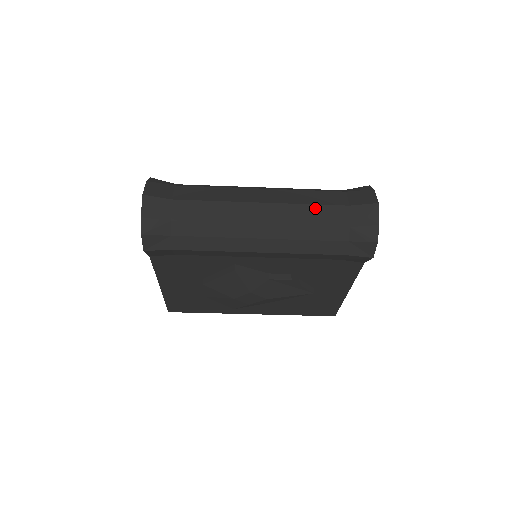
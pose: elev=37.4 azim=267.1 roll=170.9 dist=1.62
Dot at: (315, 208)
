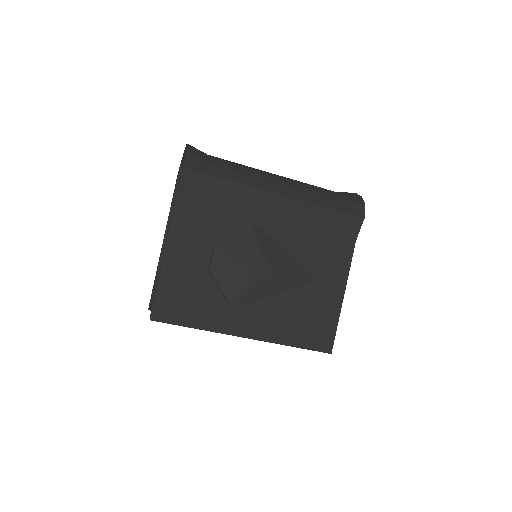
Dot at: (313, 185)
